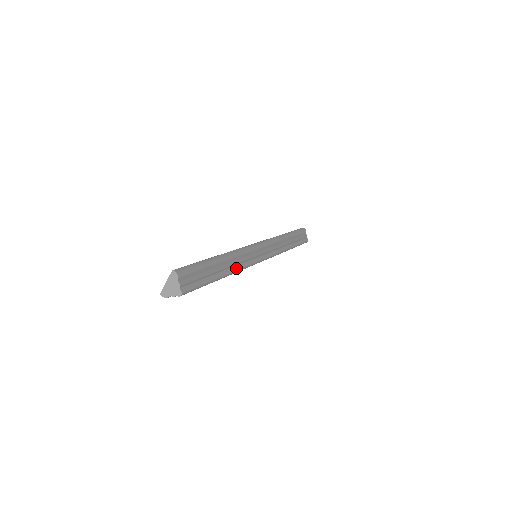
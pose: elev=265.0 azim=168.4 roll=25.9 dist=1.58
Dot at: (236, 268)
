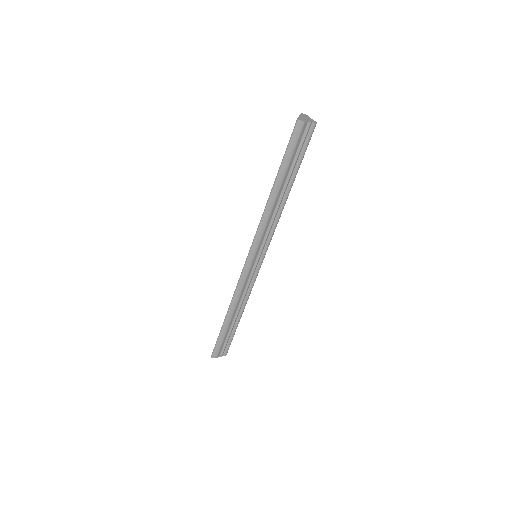
Dot at: occluded
